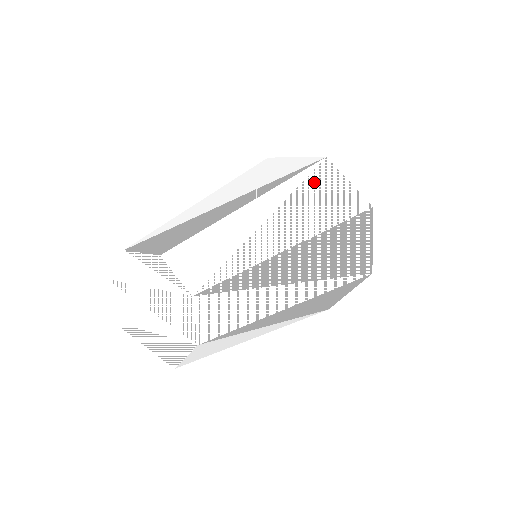
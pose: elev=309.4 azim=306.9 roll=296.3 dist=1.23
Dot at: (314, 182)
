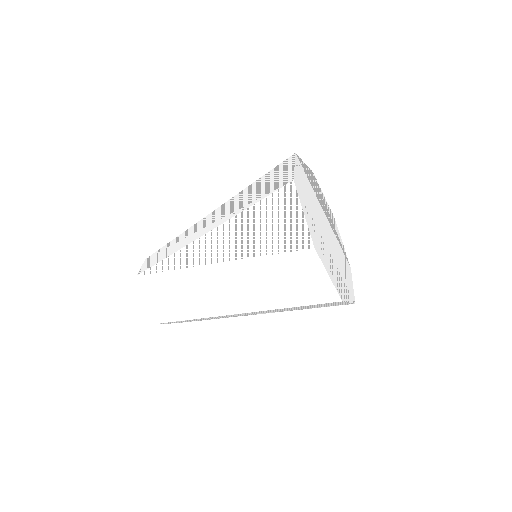
Dot at: (279, 273)
